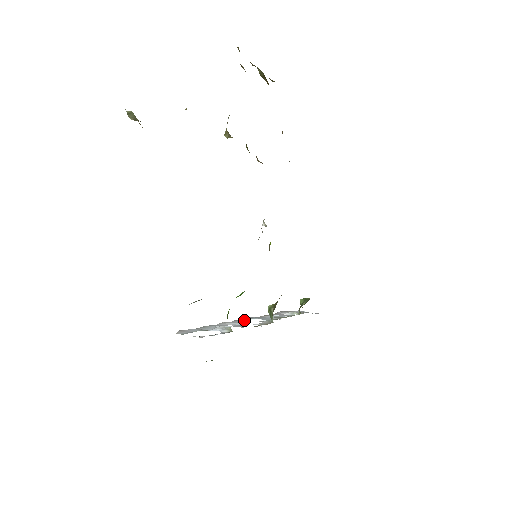
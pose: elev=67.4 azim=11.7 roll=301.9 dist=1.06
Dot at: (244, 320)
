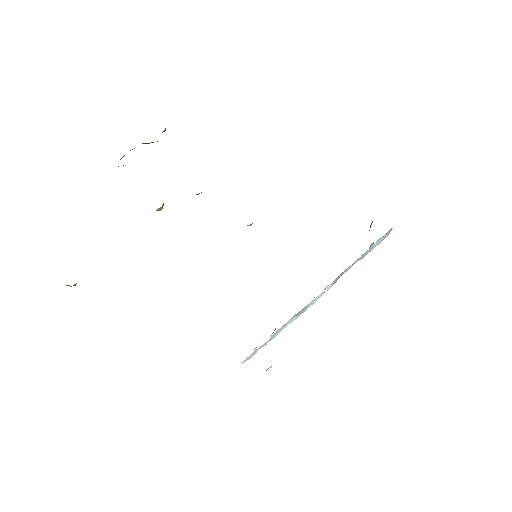
Dot at: (318, 296)
